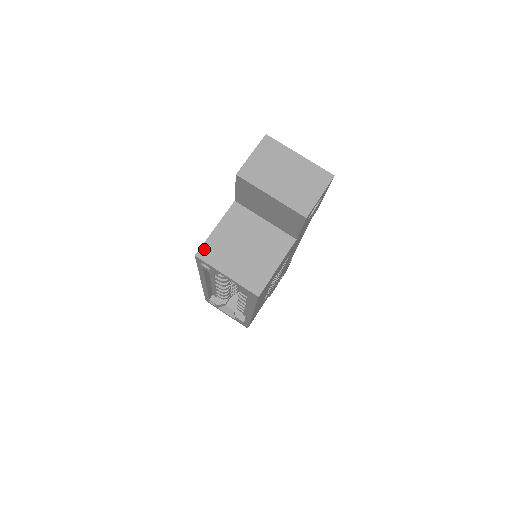
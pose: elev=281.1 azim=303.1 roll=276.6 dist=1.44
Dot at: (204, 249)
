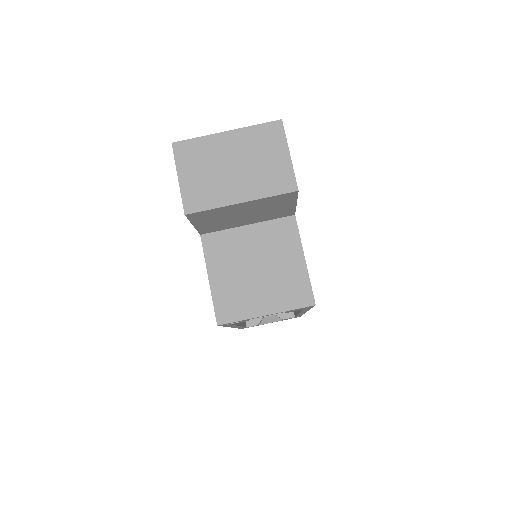
Dot at: (219, 311)
